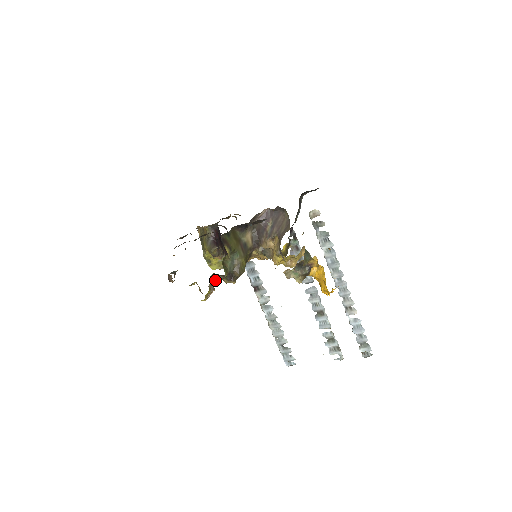
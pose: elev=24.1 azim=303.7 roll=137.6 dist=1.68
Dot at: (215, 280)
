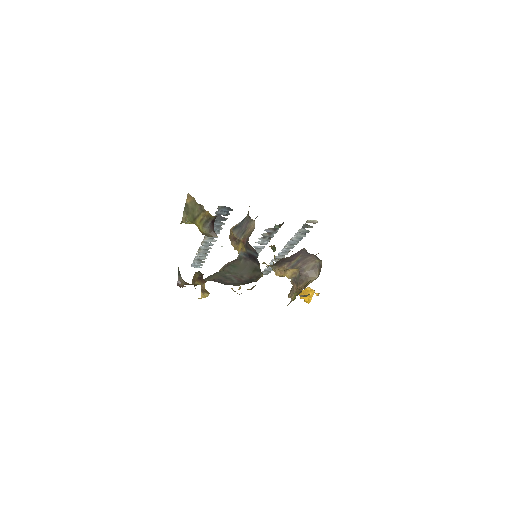
Dot at: occluded
